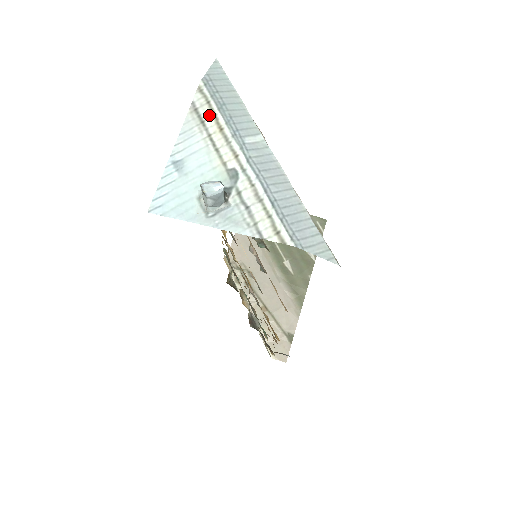
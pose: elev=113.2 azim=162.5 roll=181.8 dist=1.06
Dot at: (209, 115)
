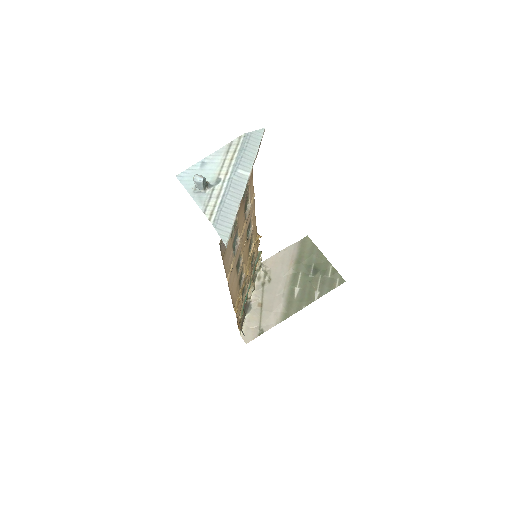
Dot at: (233, 150)
